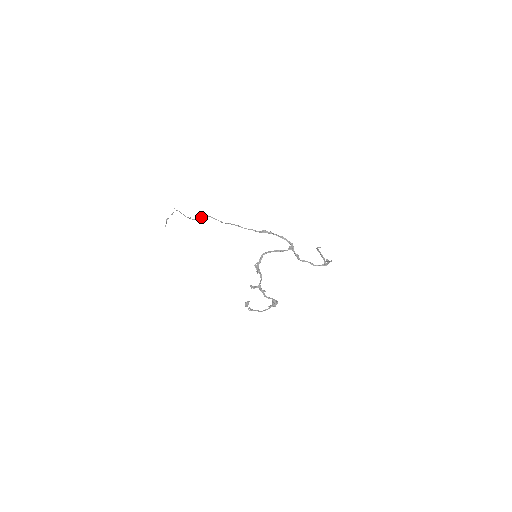
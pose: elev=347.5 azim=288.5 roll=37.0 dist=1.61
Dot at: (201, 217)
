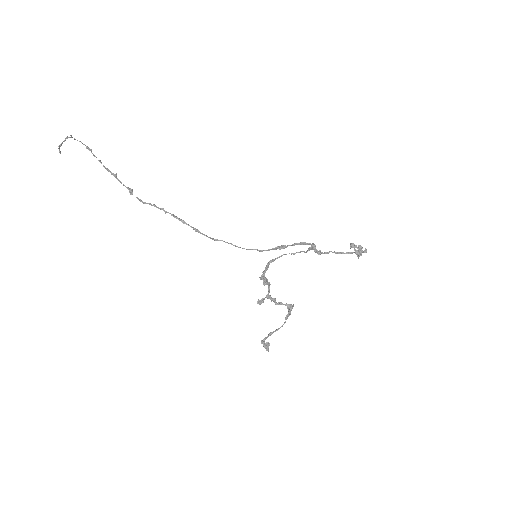
Dot at: occluded
